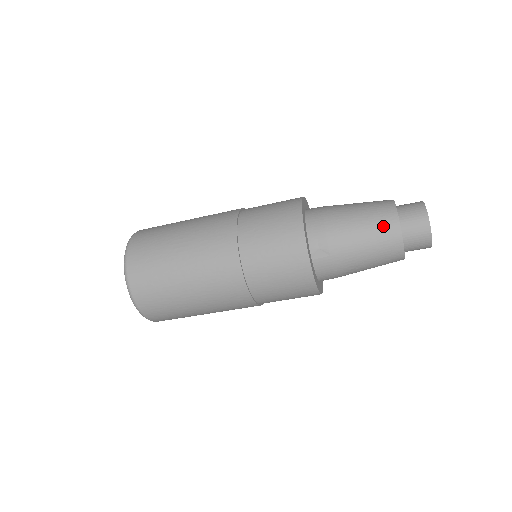
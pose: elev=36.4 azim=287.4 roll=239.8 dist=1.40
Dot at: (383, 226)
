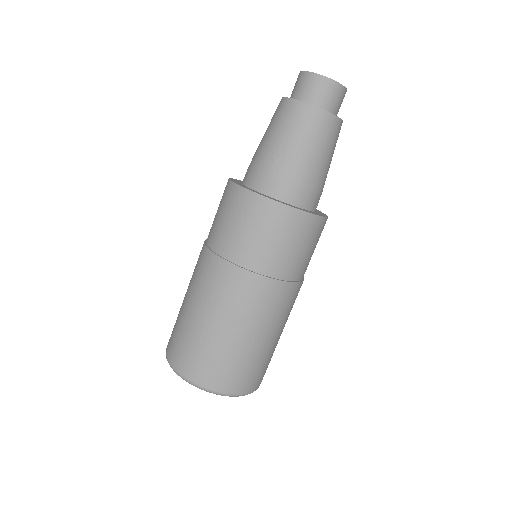
Dot at: occluded
